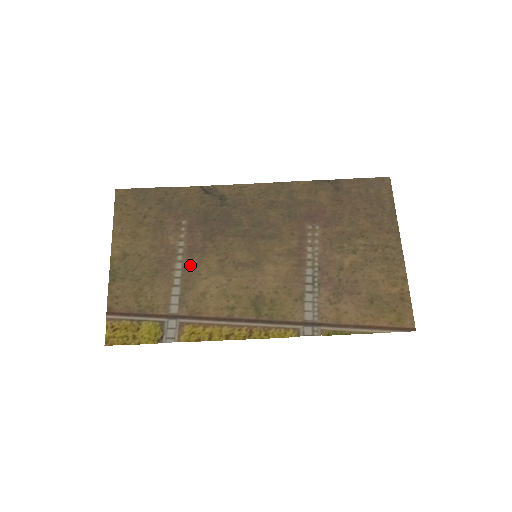
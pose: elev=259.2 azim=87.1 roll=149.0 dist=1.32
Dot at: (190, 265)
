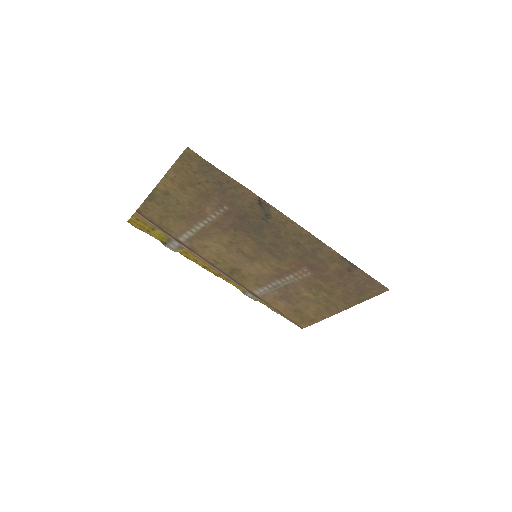
Dot at: (209, 230)
